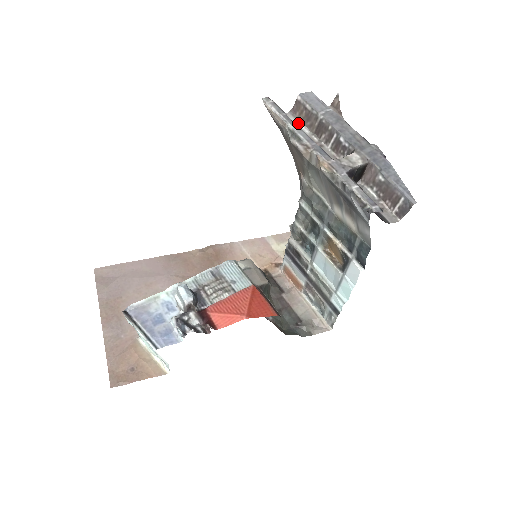
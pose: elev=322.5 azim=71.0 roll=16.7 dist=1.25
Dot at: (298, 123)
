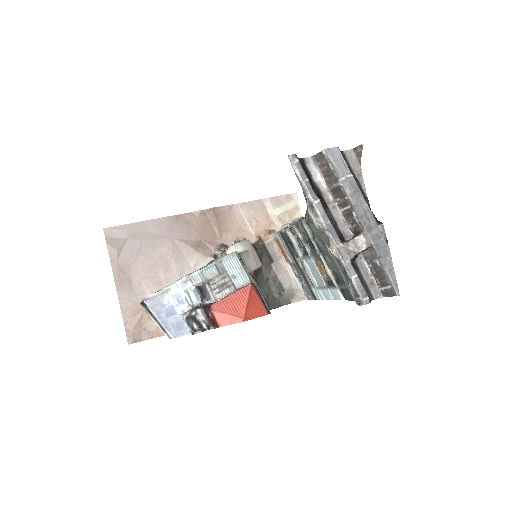
Dot at: (318, 173)
